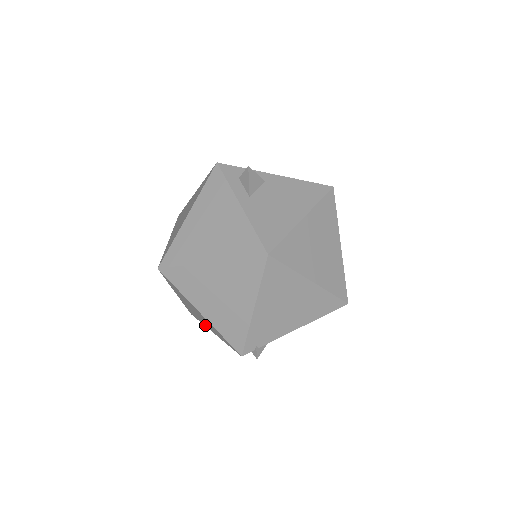
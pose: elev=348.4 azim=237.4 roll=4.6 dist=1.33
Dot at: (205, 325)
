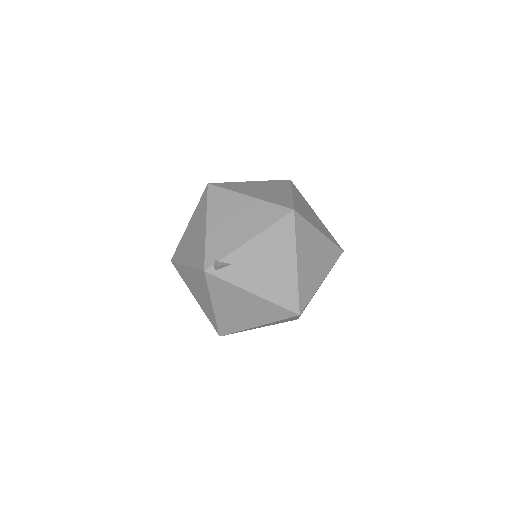
Dot at: (212, 311)
